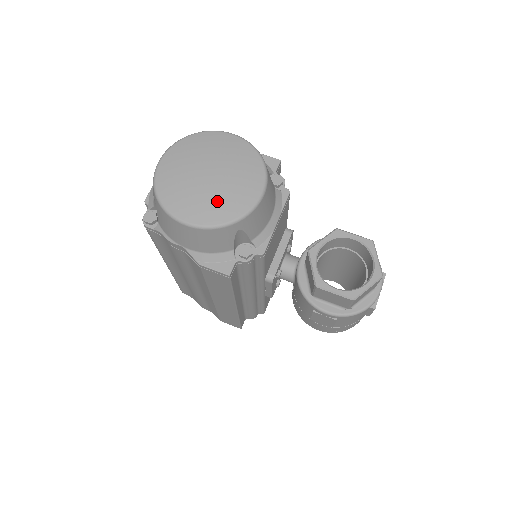
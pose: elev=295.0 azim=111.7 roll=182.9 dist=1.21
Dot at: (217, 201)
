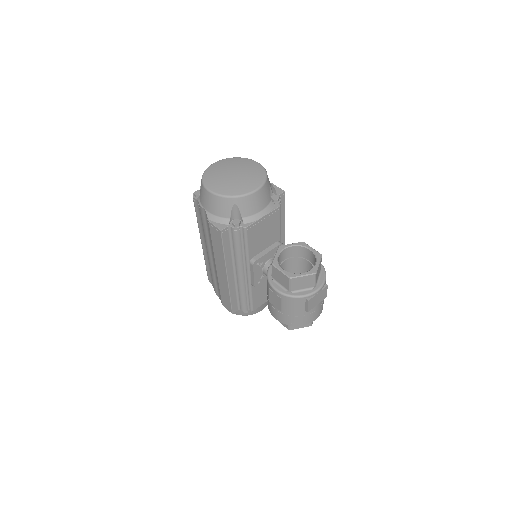
Dot at: (230, 185)
